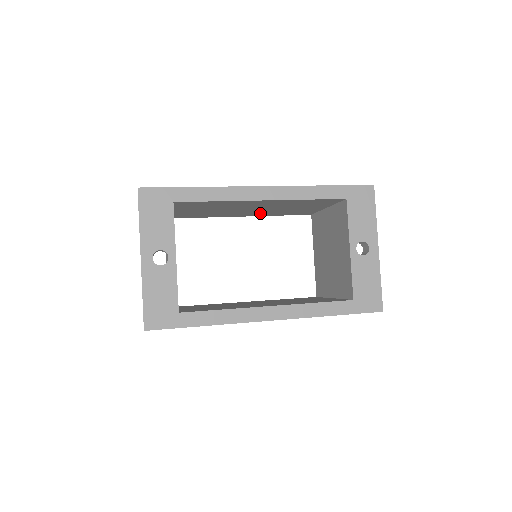
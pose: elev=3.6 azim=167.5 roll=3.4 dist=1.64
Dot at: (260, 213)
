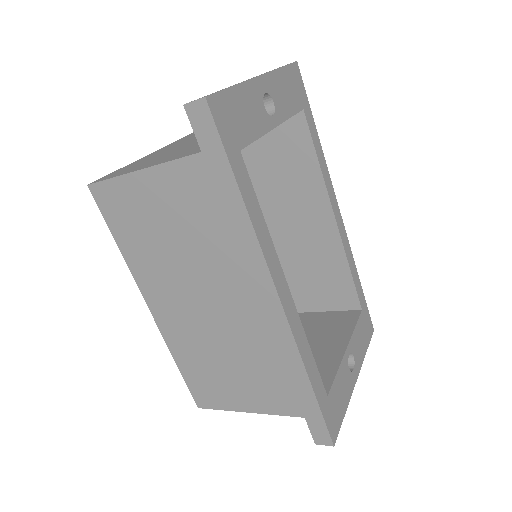
Dot at: occluded
